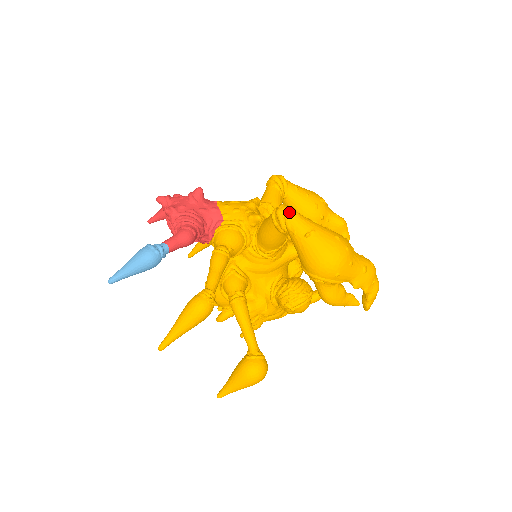
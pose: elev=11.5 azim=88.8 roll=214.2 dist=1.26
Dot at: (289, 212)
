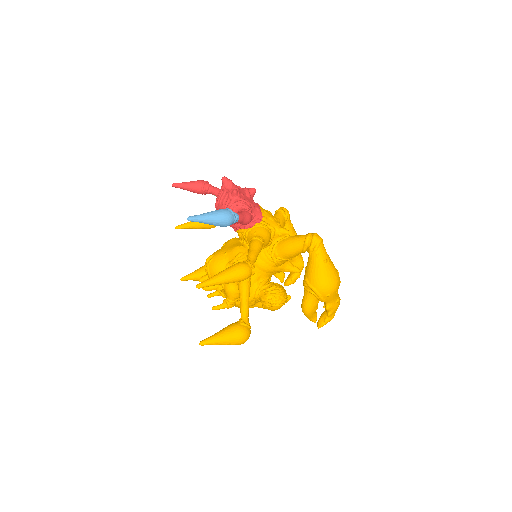
Dot at: (321, 241)
